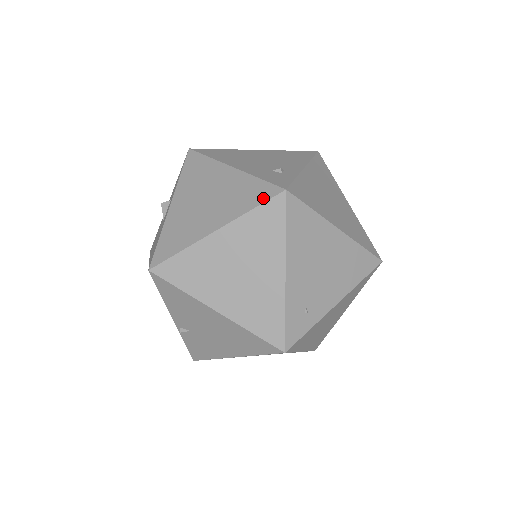
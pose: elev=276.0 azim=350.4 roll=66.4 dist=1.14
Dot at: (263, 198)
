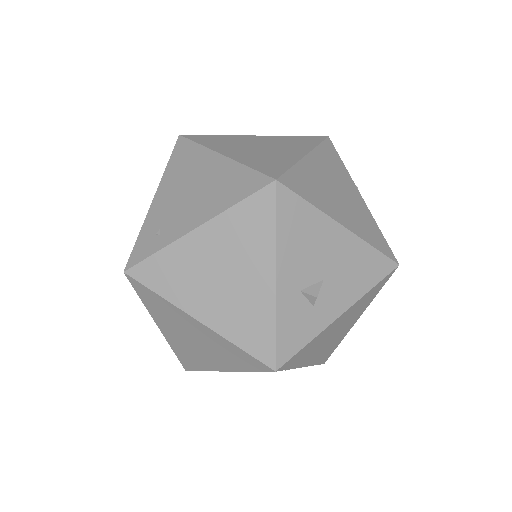
Dot at: occluded
